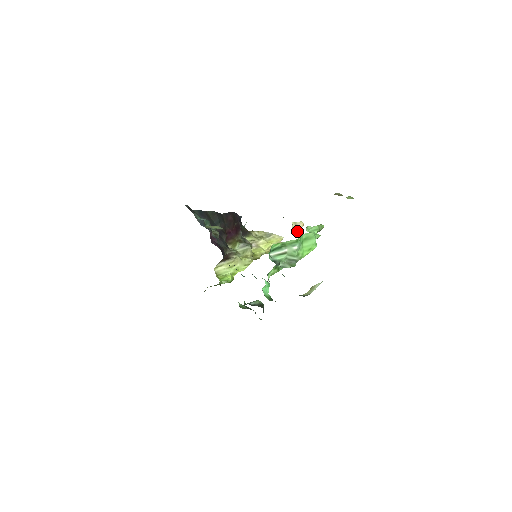
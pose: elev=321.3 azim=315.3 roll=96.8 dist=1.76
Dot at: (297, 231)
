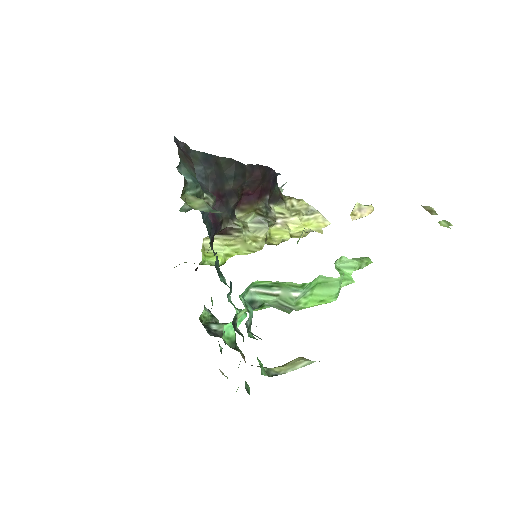
Dot at: (357, 218)
